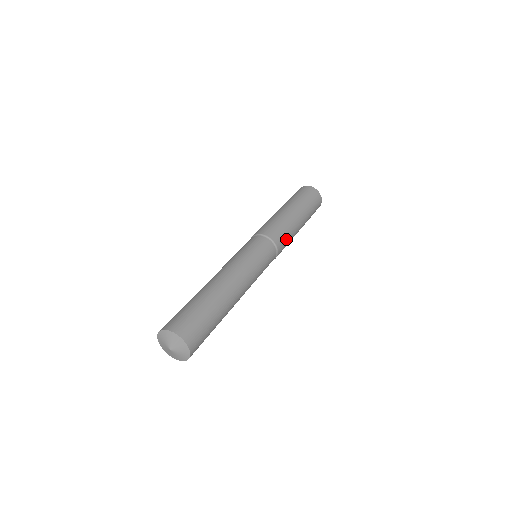
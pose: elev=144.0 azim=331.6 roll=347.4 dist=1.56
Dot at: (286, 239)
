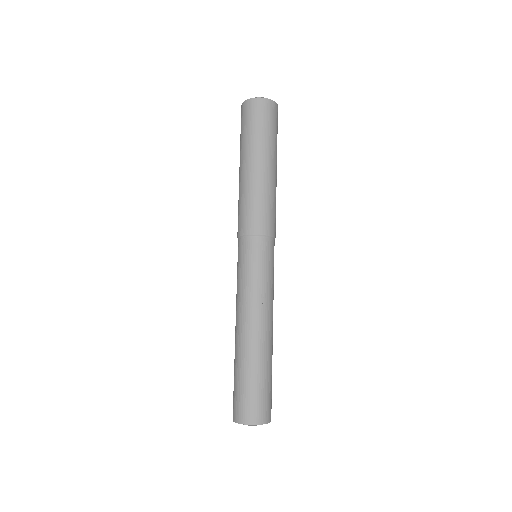
Dot at: occluded
